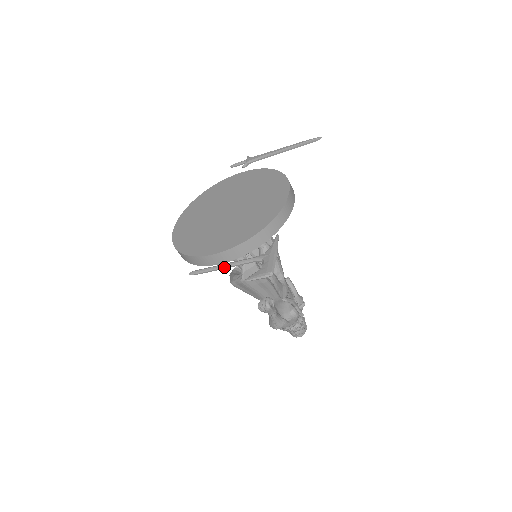
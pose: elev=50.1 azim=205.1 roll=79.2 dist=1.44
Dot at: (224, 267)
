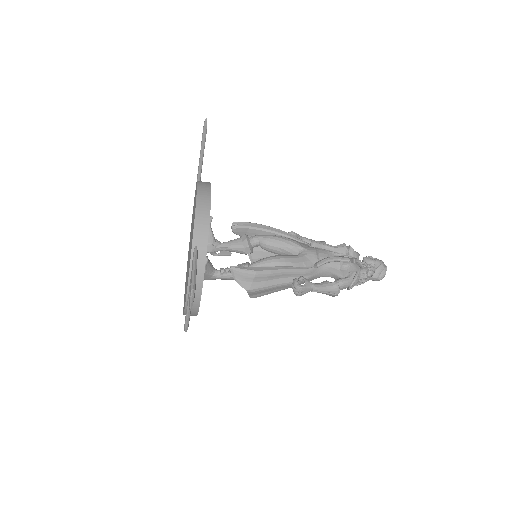
Dot at: (188, 308)
